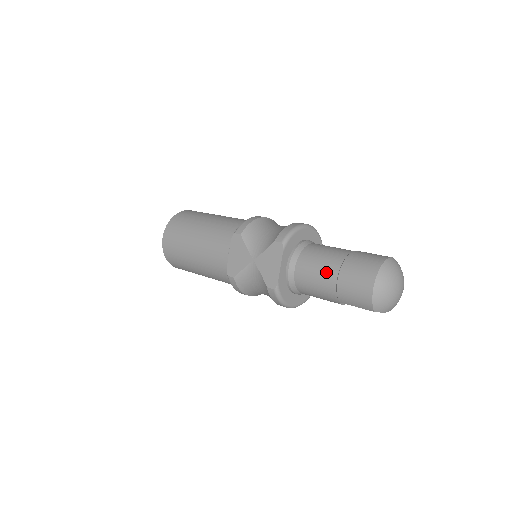
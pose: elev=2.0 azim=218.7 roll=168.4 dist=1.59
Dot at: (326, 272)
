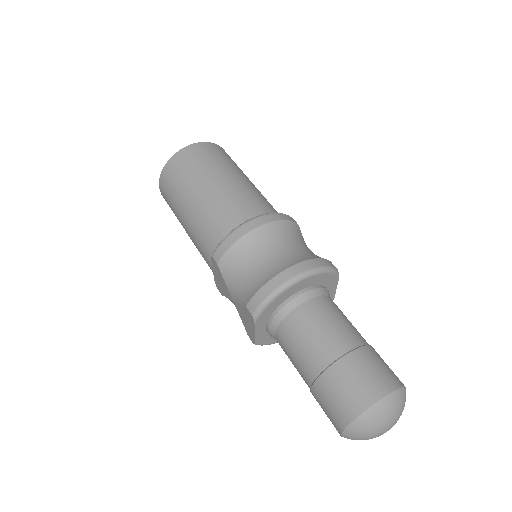
Dot at: (301, 371)
